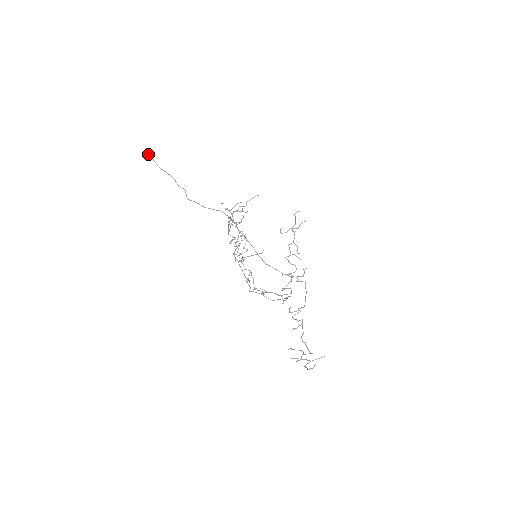
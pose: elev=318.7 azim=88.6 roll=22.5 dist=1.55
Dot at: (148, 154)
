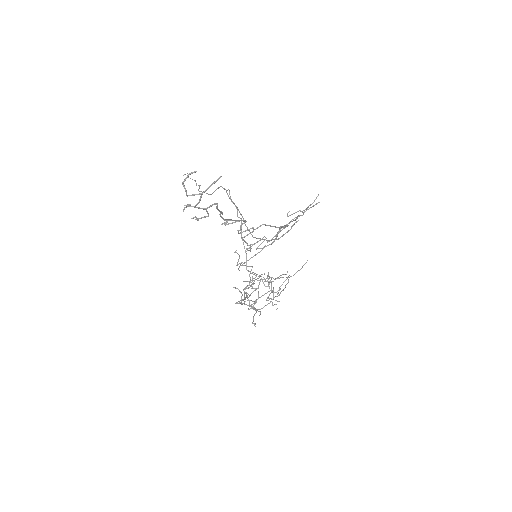
Dot at: (187, 173)
